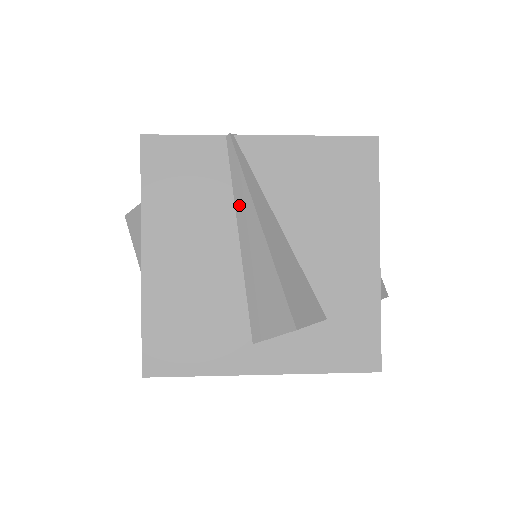
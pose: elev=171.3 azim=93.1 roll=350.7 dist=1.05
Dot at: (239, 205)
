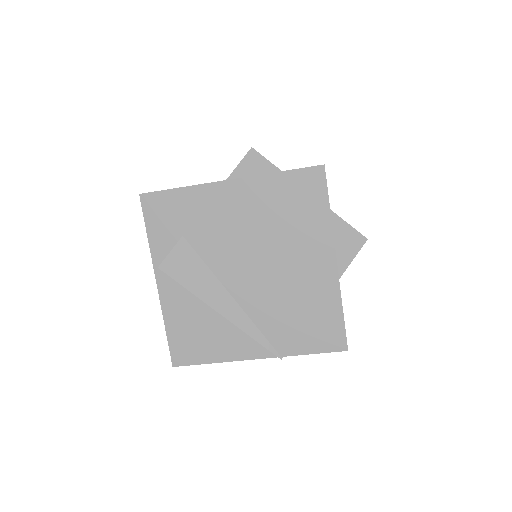
Dot at: occluded
